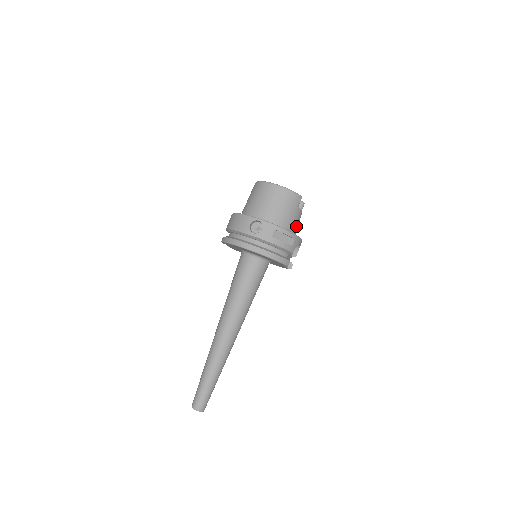
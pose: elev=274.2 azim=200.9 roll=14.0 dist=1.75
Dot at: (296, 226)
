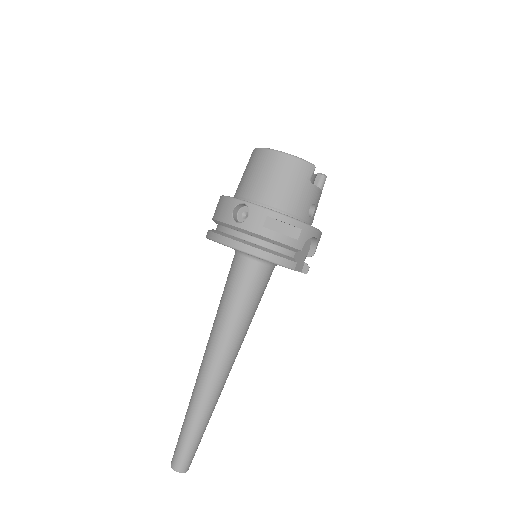
Dot at: (312, 211)
